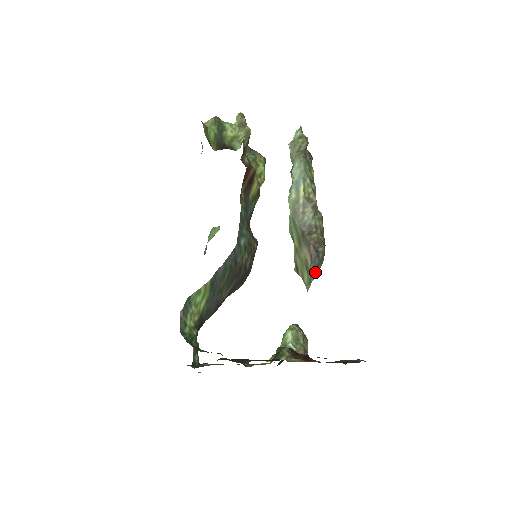
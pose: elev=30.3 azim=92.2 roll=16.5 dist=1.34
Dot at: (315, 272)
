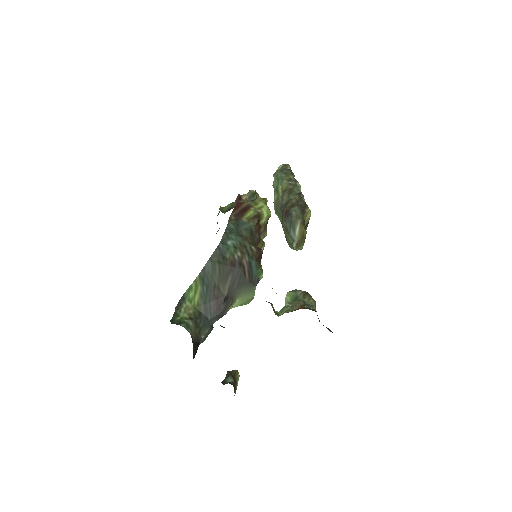
Dot at: (294, 229)
